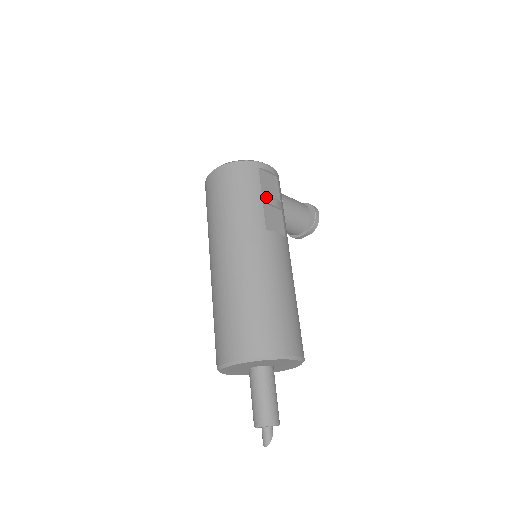
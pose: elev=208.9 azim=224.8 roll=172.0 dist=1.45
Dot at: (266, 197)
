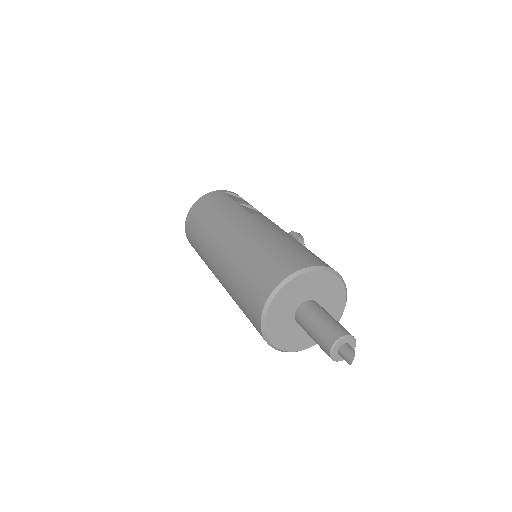
Dot at: (239, 202)
